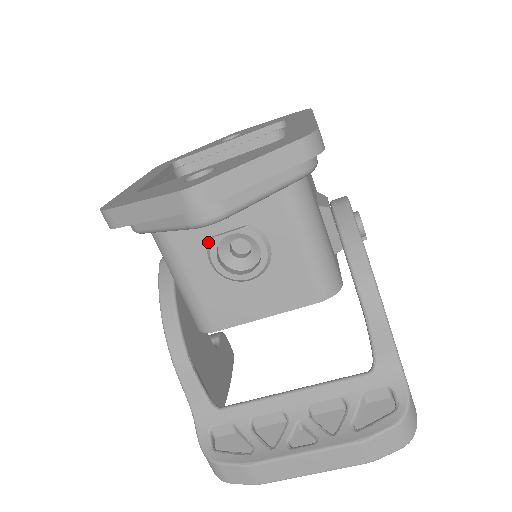
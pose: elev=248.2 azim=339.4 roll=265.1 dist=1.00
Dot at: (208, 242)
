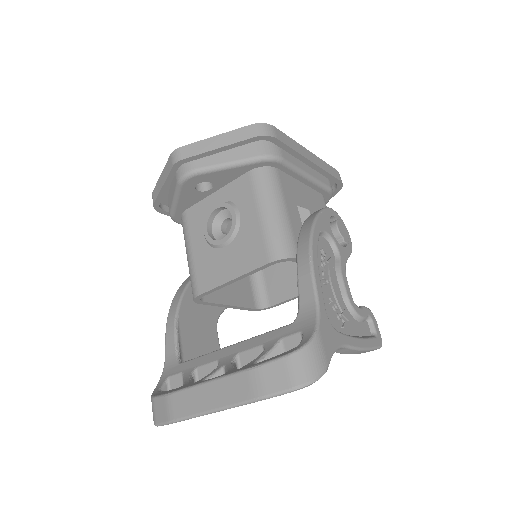
Dot at: (205, 218)
